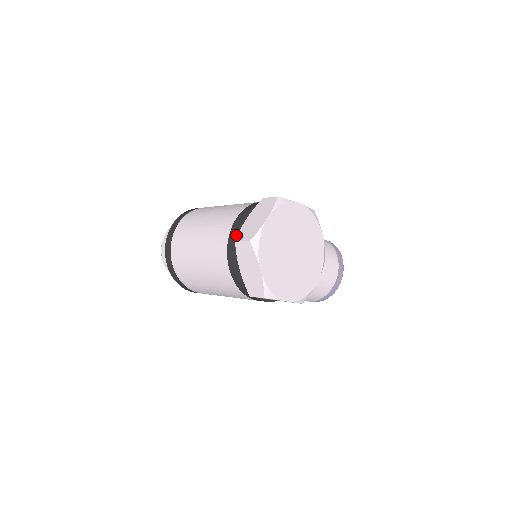
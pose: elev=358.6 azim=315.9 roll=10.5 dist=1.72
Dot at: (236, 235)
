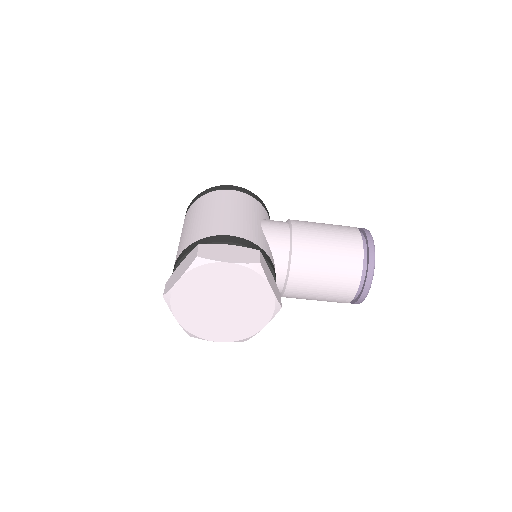
Dot at: (172, 274)
